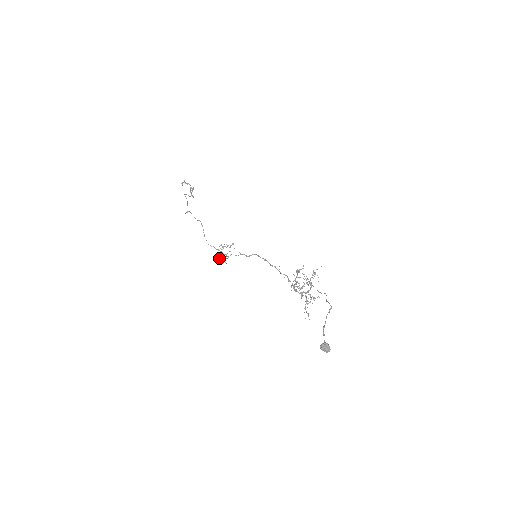
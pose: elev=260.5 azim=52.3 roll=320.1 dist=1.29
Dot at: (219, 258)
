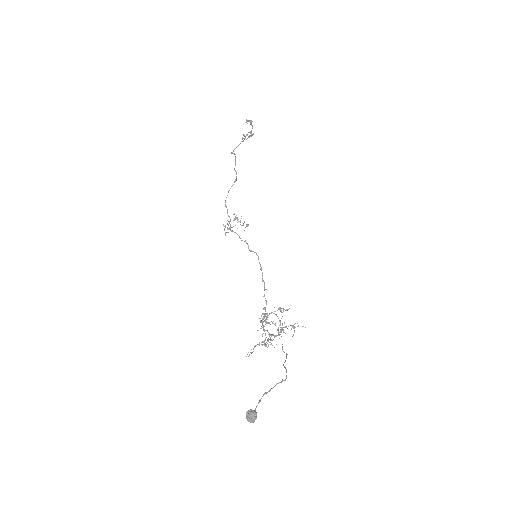
Dot at: occluded
